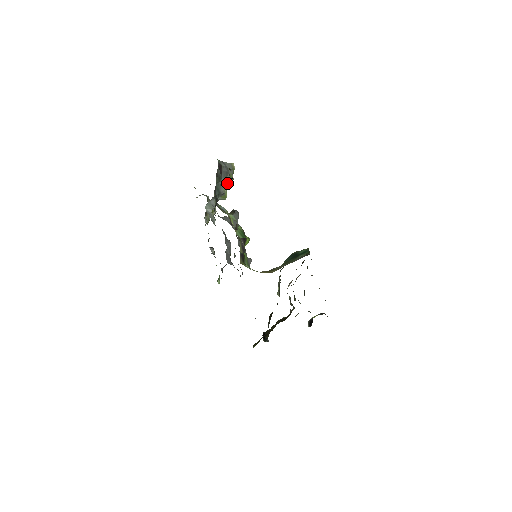
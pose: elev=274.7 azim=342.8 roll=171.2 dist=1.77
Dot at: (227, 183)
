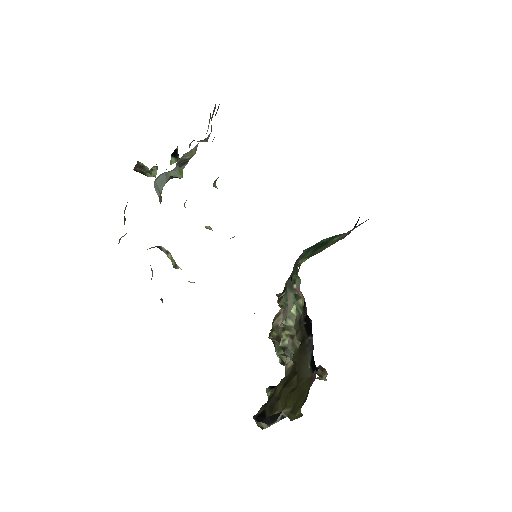
Dot at: occluded
